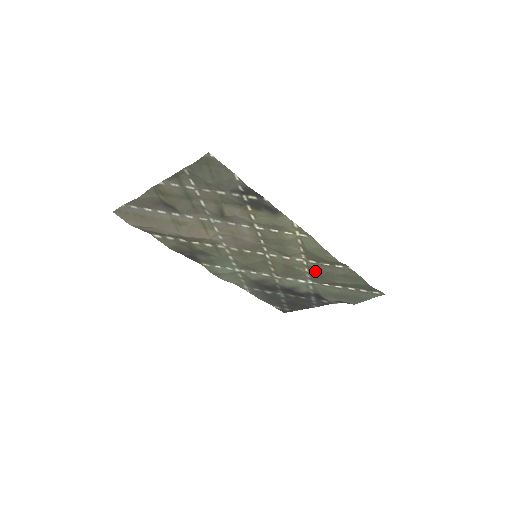
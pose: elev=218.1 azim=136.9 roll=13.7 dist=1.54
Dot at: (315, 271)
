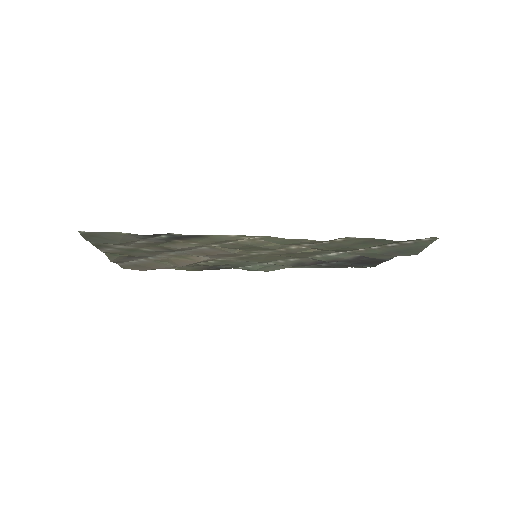
Dot at: (323, 249)
